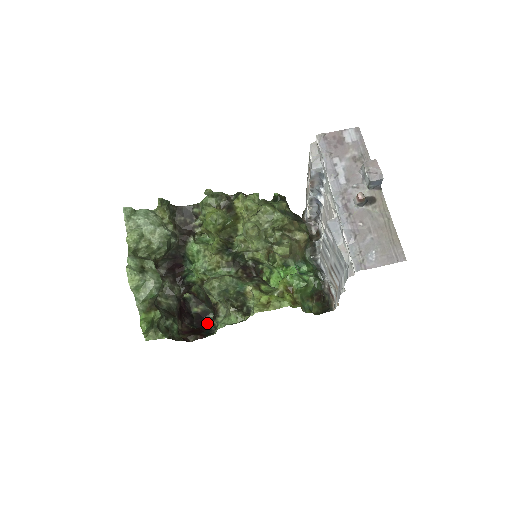
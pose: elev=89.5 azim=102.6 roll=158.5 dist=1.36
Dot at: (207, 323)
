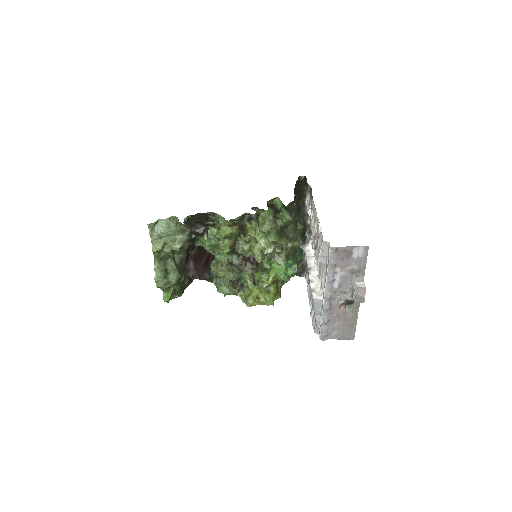
Dot at: occluded
